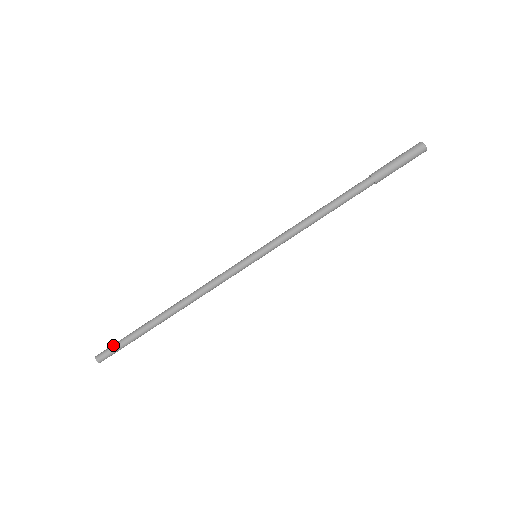
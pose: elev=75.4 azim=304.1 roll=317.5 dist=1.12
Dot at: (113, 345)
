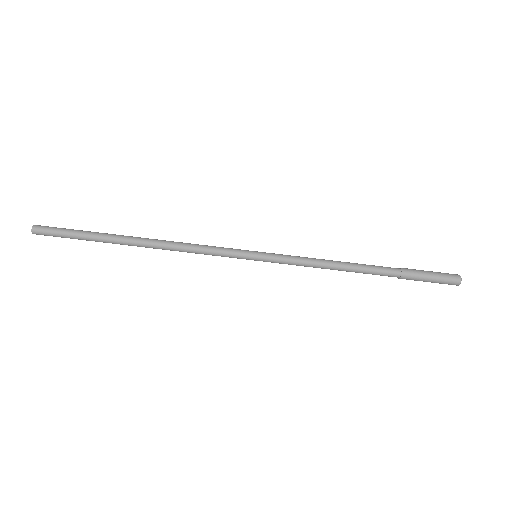
Dot at: (59, 232)
